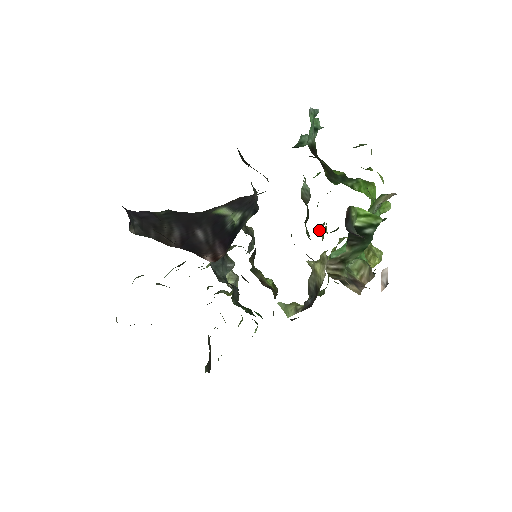
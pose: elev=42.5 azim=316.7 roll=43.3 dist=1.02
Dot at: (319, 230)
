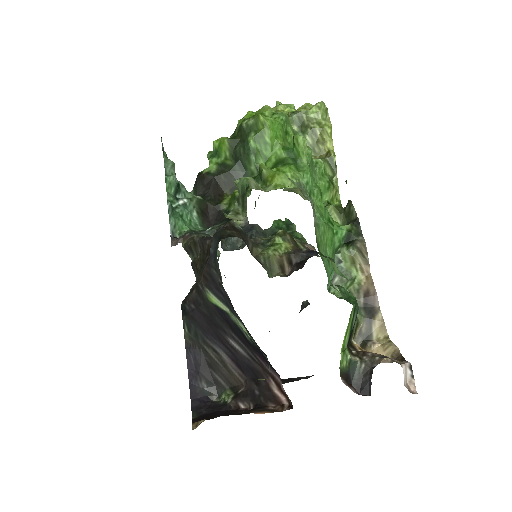
Dot at: occluded
